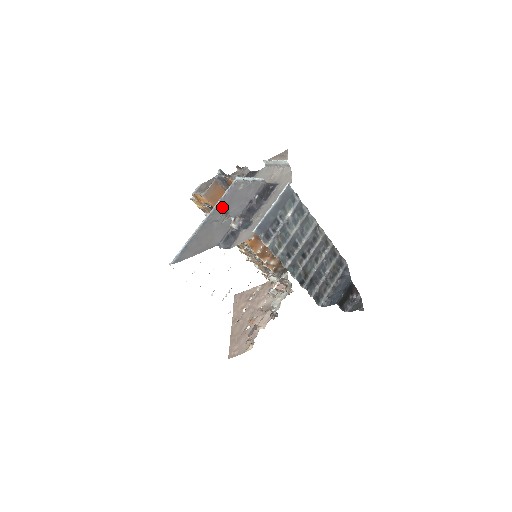
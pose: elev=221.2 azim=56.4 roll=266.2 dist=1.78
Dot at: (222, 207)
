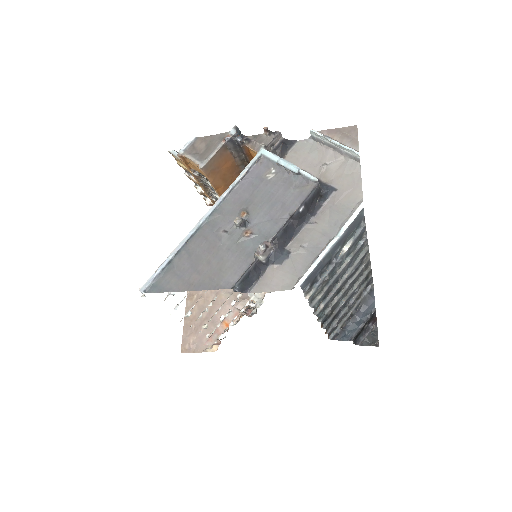
Dot at: (236, 204)
